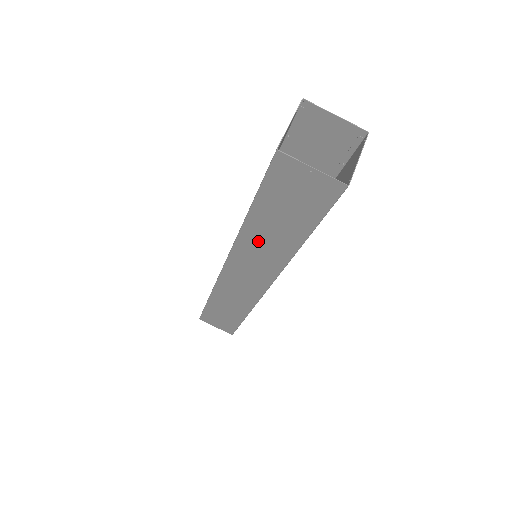
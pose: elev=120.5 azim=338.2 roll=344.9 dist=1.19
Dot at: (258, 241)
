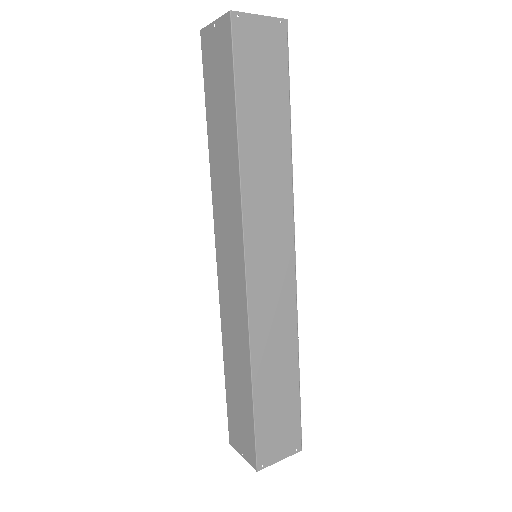
Dot at: (220, 171)
